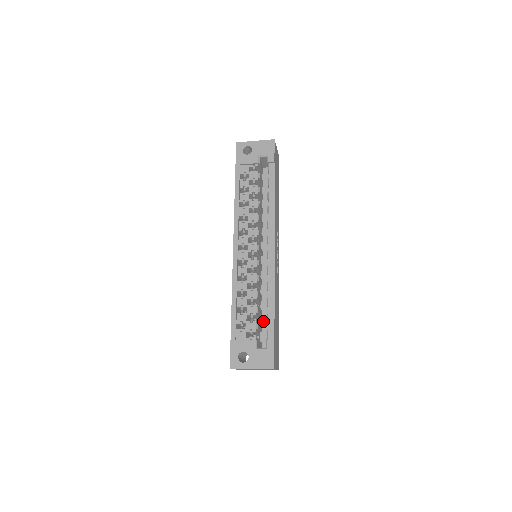
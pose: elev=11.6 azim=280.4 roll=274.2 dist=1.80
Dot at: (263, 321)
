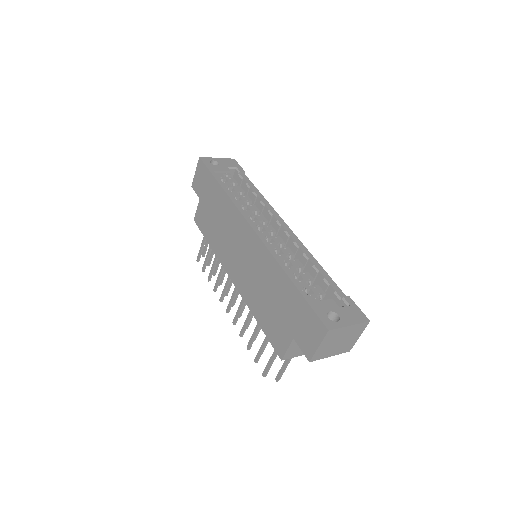
Dot at: occluded
